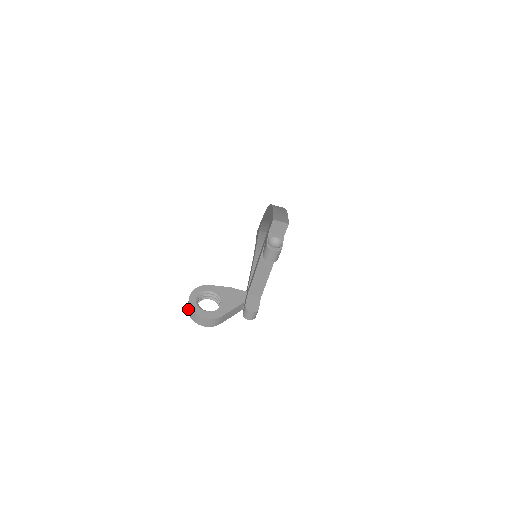
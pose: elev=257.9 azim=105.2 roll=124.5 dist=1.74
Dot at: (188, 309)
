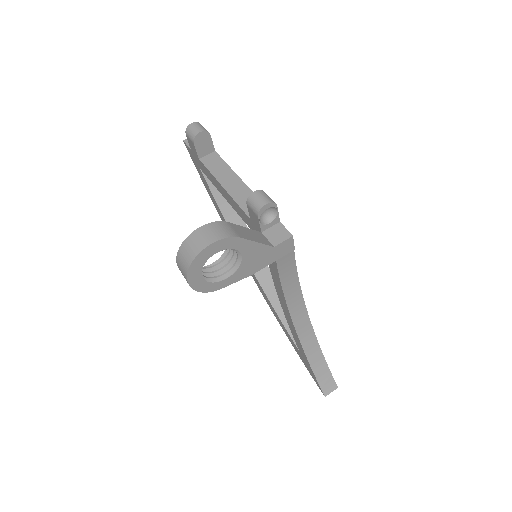
Dot at: (182, 266)
